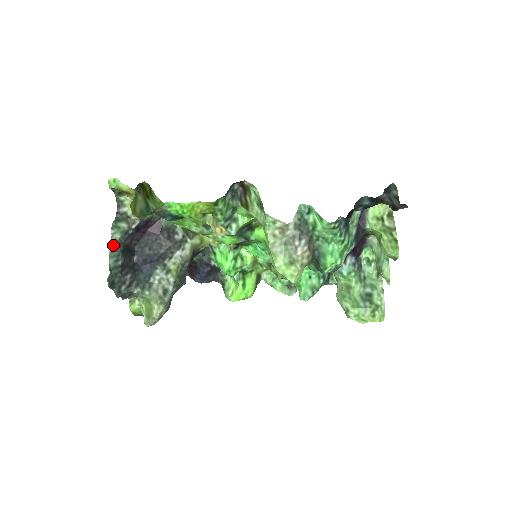
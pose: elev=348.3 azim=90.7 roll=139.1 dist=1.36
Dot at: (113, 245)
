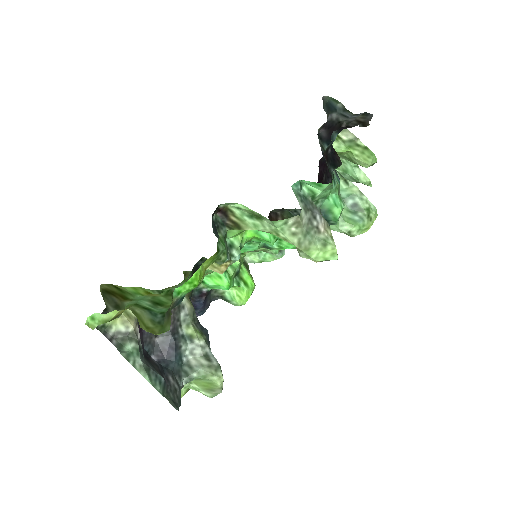
Dot at: (145, 373)
